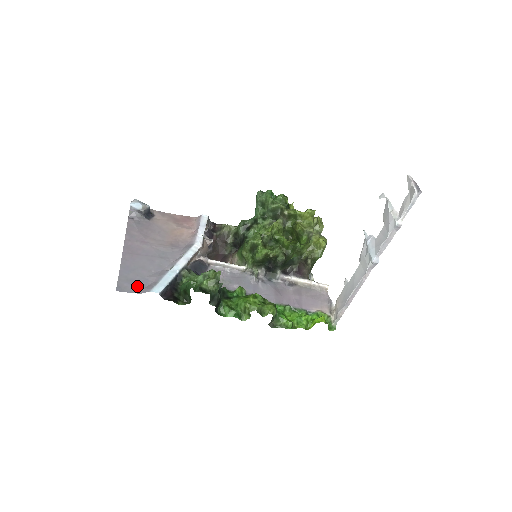
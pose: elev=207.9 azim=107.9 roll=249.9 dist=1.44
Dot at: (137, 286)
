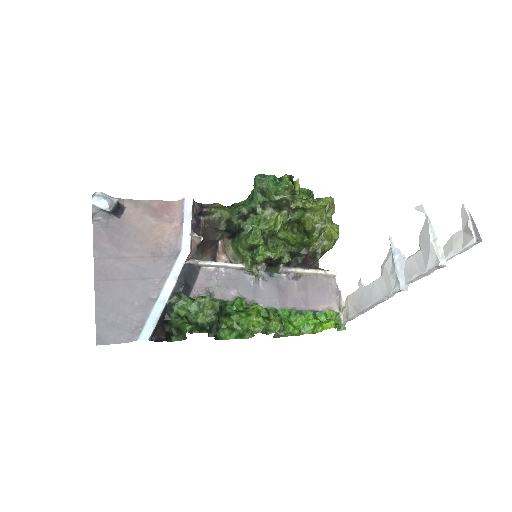
Dot at: (120, 332)
